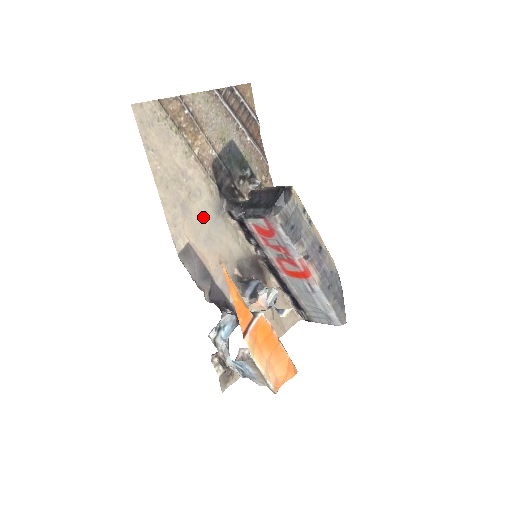
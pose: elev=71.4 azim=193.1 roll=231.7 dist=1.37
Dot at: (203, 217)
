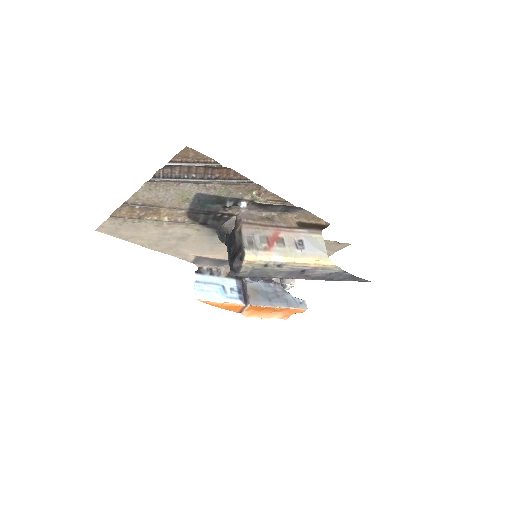
Dot at: (200, 241)
